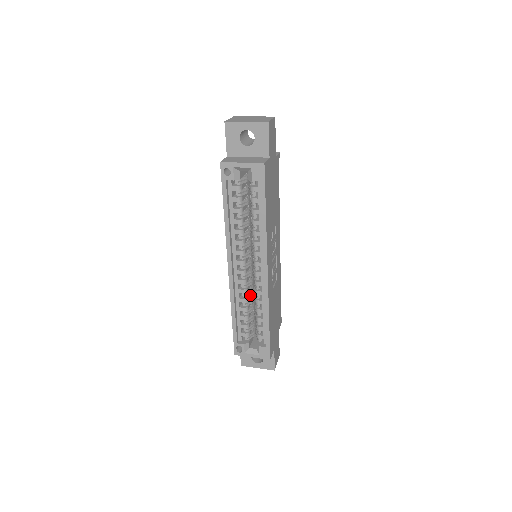
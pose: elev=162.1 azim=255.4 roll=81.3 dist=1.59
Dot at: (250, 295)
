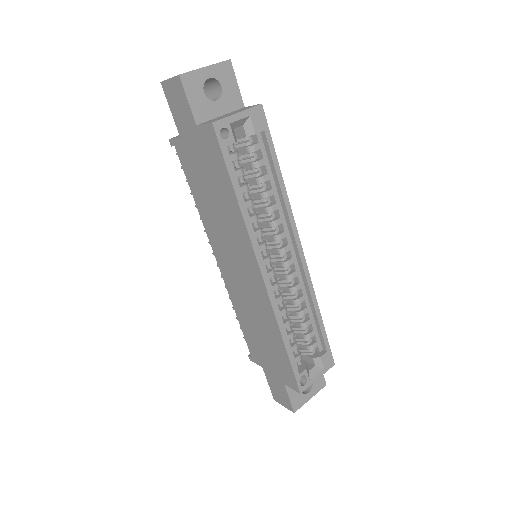
Dot at: occluded
